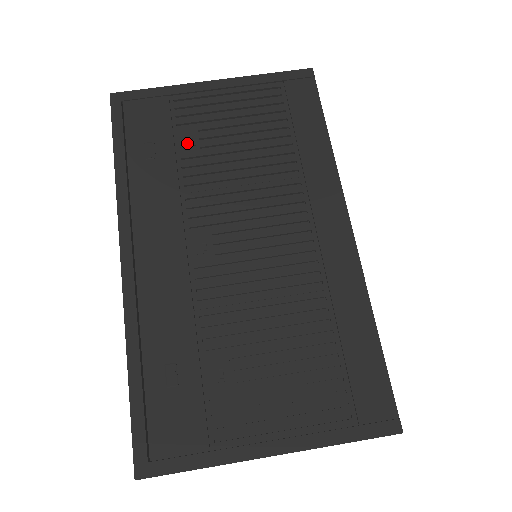
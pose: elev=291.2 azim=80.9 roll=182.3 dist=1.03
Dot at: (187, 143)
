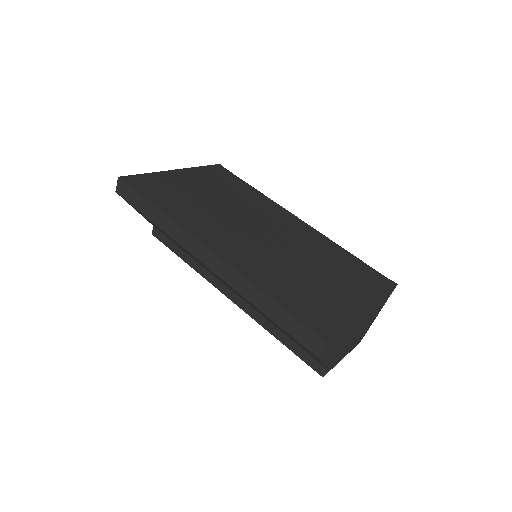
Dot at: (189, 196)
